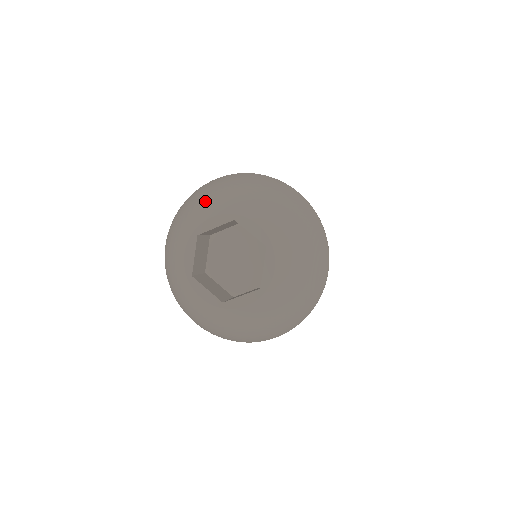
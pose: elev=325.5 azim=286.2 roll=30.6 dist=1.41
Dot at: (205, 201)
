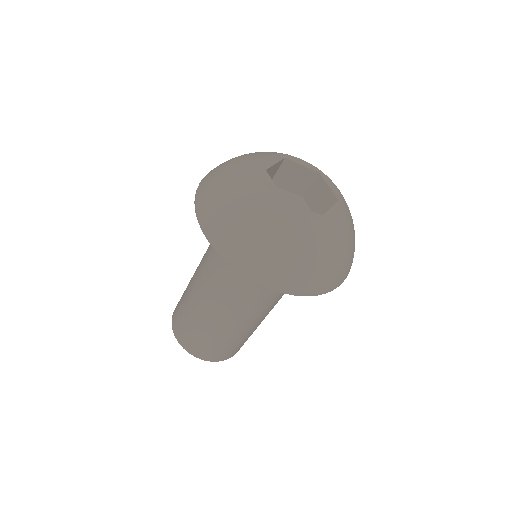
Dot at: (244, 157)
